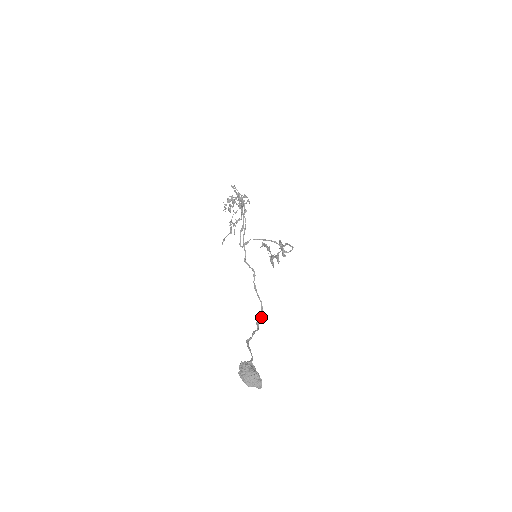
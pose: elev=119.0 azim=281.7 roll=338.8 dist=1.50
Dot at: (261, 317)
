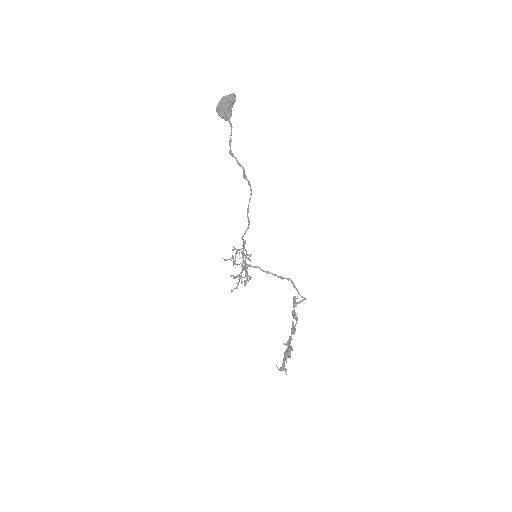
Dot at: (249, 182)
